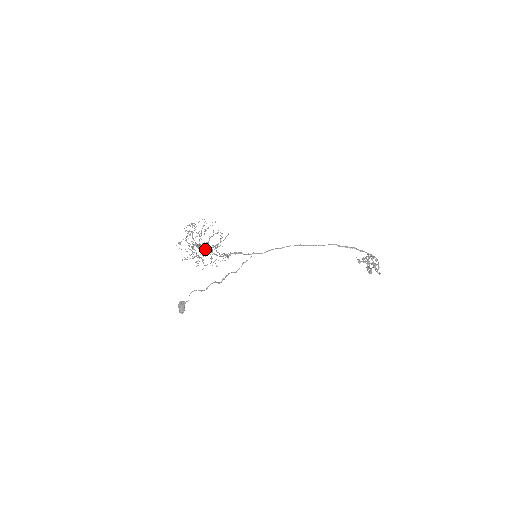
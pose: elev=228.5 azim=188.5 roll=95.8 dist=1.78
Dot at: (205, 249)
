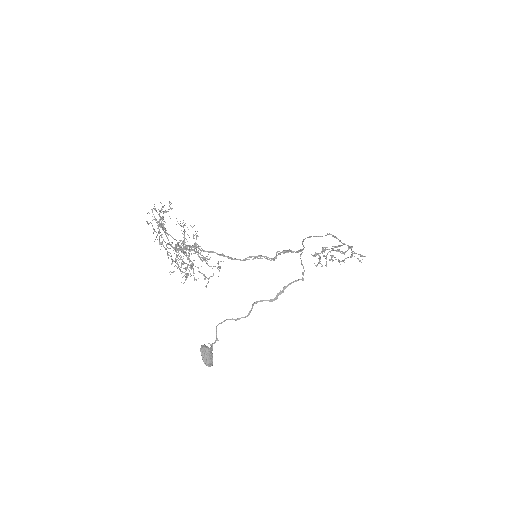
Dot at: (207, 251)
